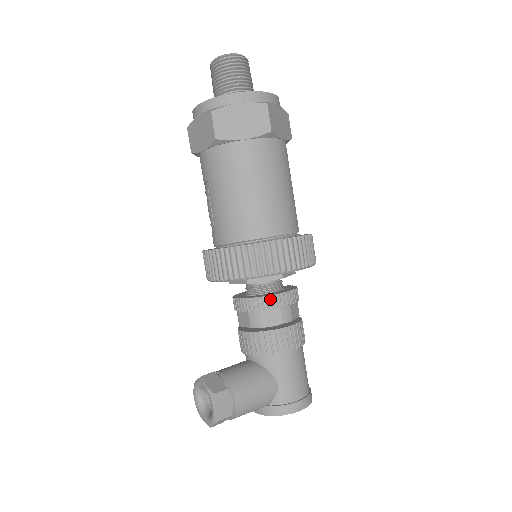
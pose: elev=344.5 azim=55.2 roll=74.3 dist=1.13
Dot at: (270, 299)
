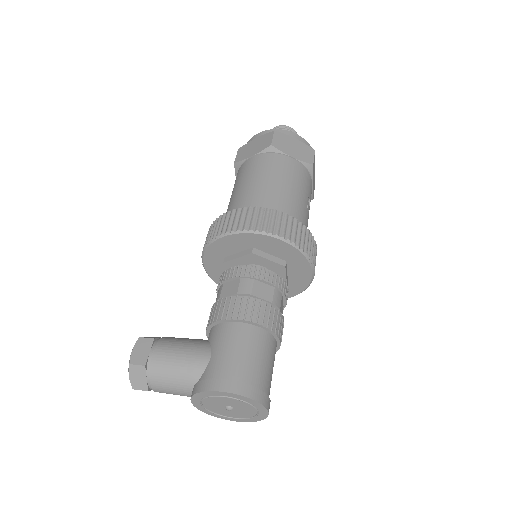
Dot at: (233, 270)
